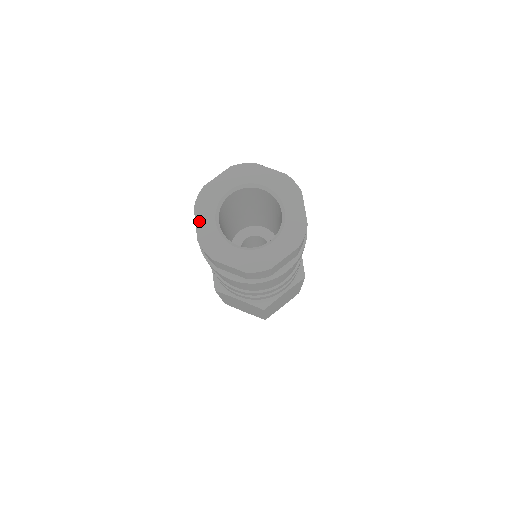
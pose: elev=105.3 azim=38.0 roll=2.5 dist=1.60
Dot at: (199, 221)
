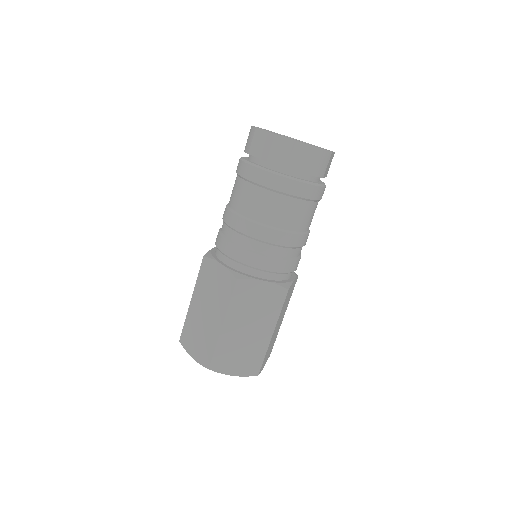
Dot at: (258, 127)
